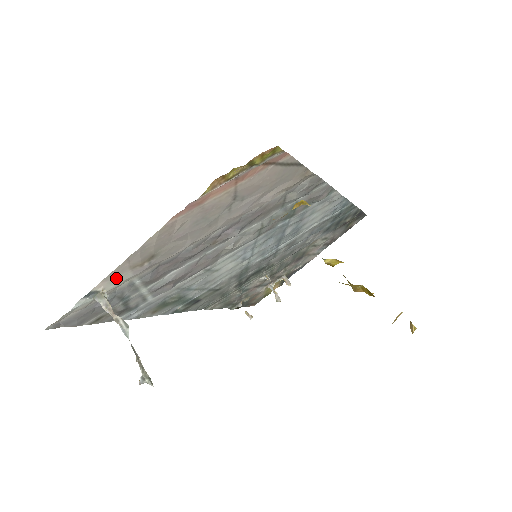
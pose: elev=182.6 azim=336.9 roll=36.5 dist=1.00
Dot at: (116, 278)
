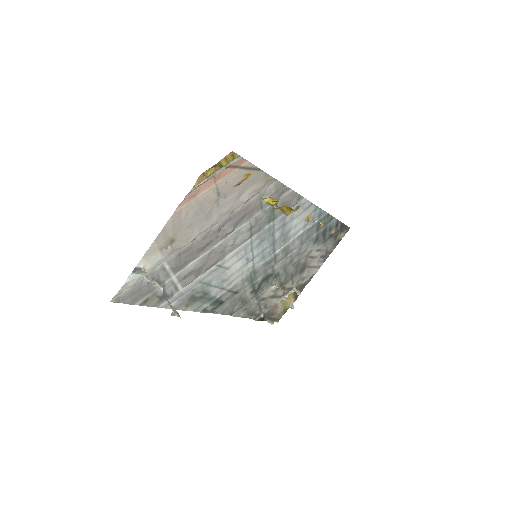
Dot at: (151, 258)
